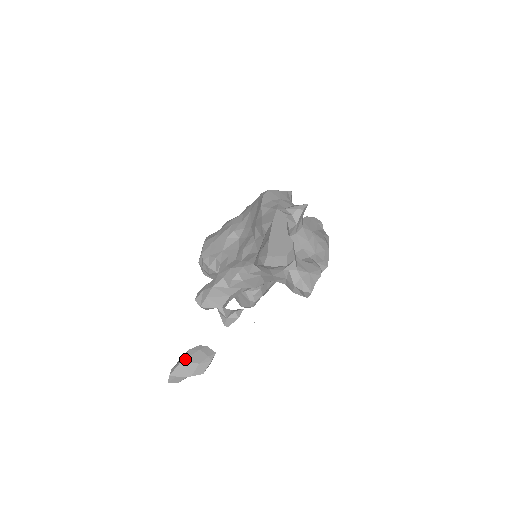
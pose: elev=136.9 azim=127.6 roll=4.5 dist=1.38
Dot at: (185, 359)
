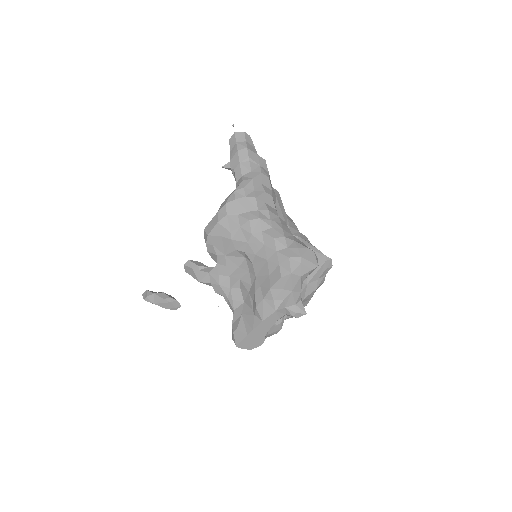
Dot at: (157, 304)
